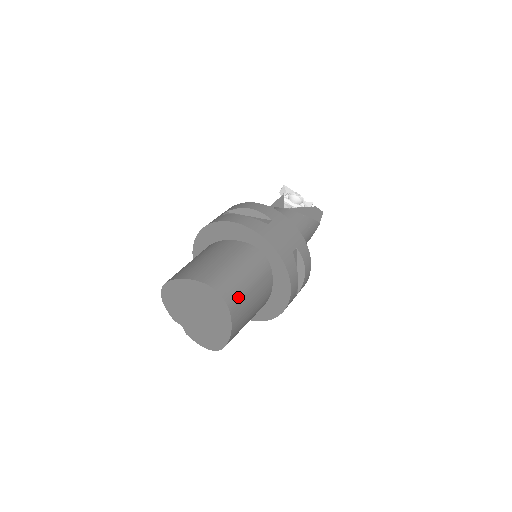
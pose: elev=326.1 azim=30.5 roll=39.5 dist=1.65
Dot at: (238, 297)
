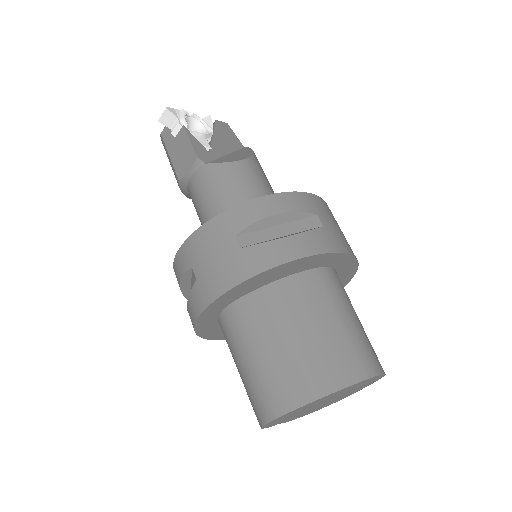
Dot at: occluded
